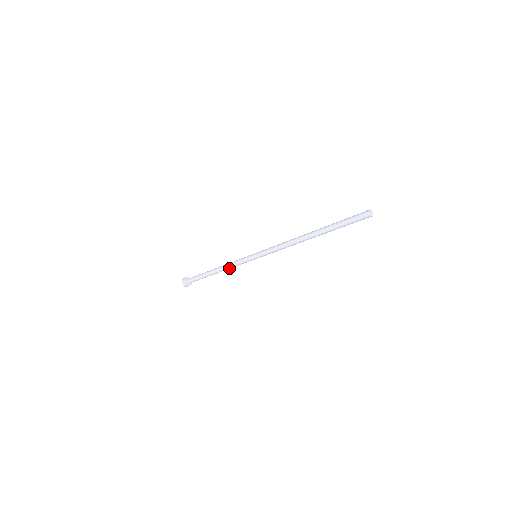
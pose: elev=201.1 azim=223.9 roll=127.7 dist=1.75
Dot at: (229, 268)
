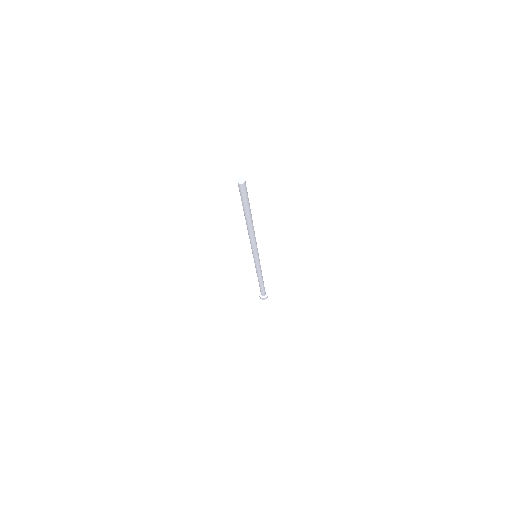
Dot at: (260, 273)
